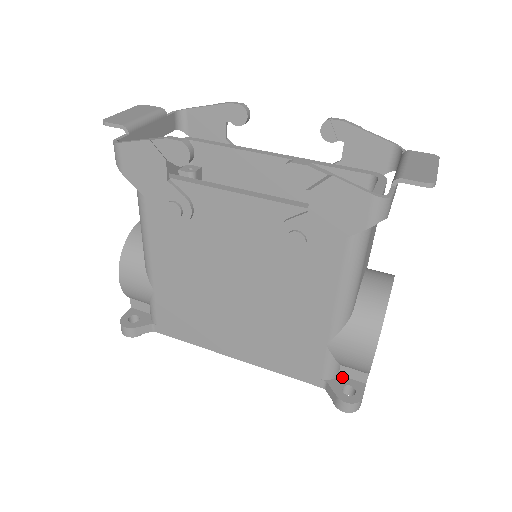
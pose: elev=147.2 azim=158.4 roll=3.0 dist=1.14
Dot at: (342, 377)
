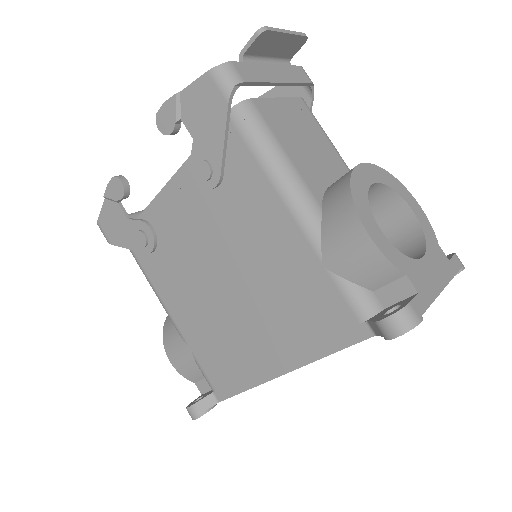
Dot at: (388, 307)
